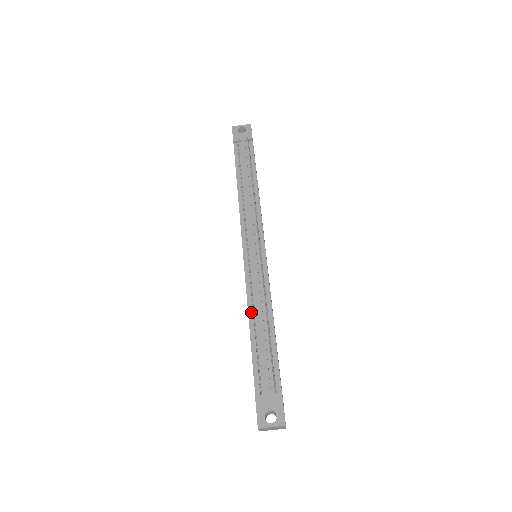
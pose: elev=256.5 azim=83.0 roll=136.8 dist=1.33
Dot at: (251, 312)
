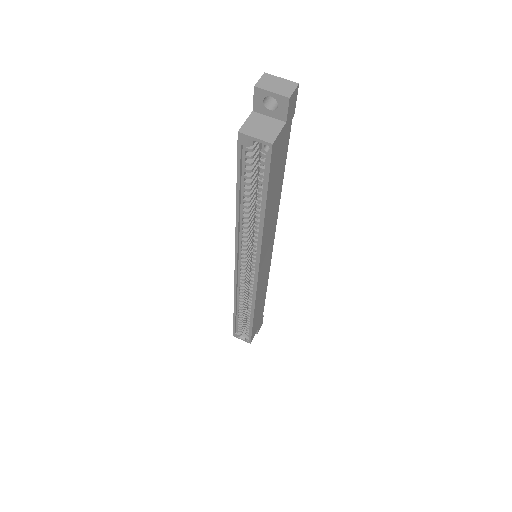
Dot at: occluded
